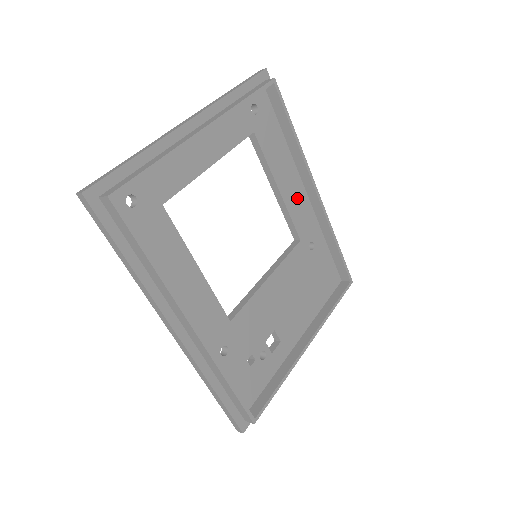
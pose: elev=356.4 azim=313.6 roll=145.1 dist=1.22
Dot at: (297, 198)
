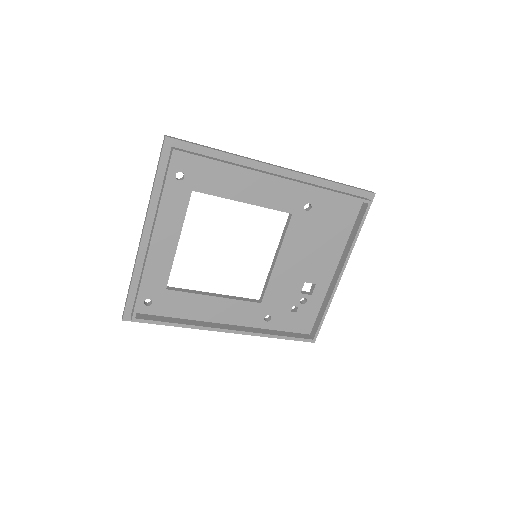
Dot at: (267, 190)
